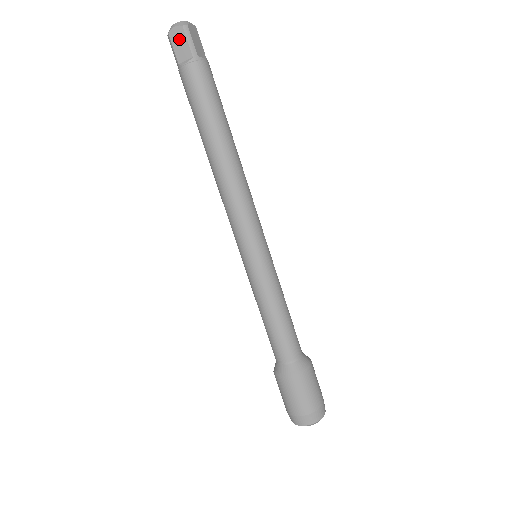
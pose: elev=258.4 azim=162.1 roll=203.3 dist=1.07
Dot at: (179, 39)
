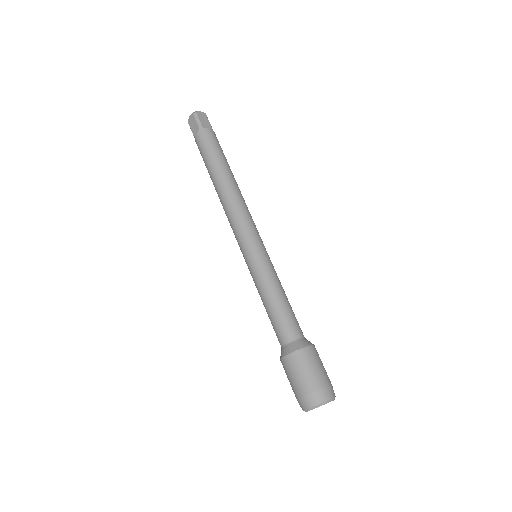
Dot at: (192, 122)
